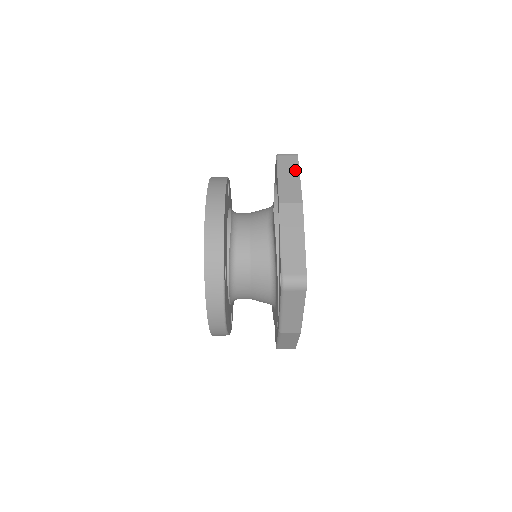
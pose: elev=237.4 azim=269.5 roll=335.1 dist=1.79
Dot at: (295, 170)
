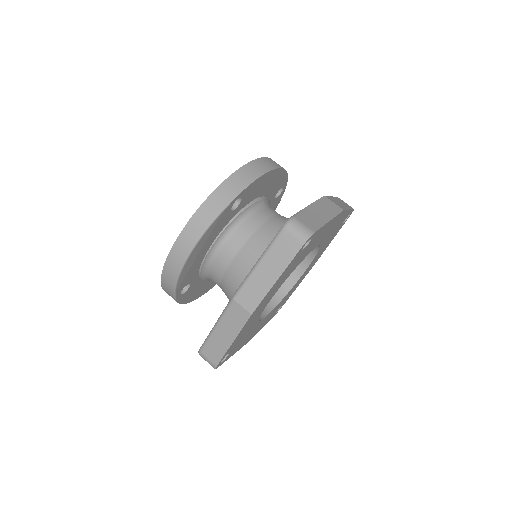
Dot at: occluded
